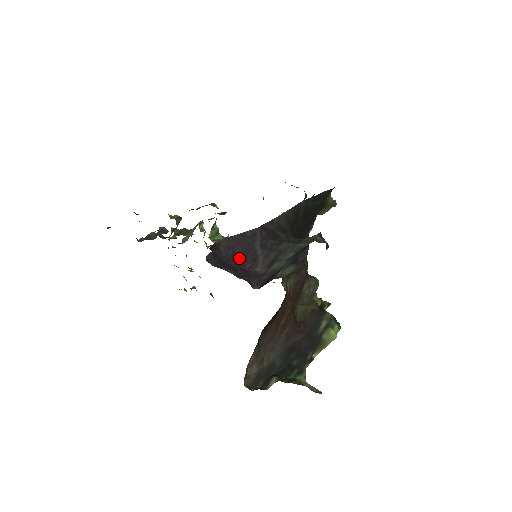
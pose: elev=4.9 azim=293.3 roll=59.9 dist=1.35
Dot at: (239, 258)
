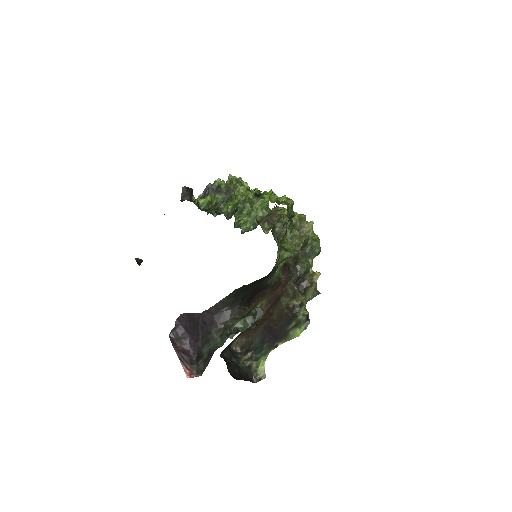
Dot at: (192, 330)
